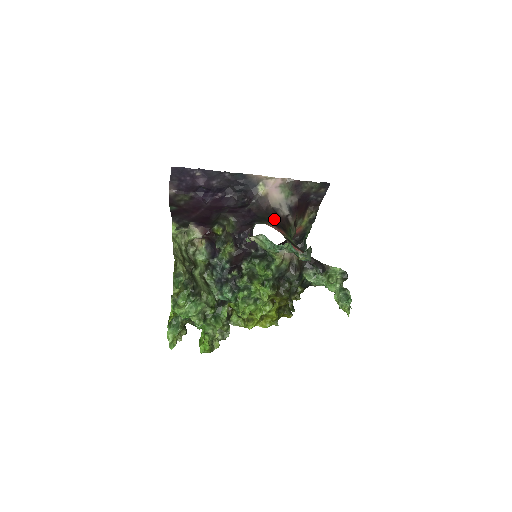
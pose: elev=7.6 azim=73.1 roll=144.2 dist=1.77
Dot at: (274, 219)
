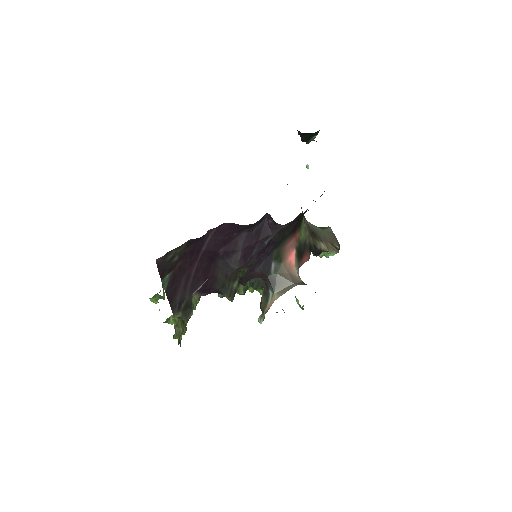
Dot at: (295, 225)
